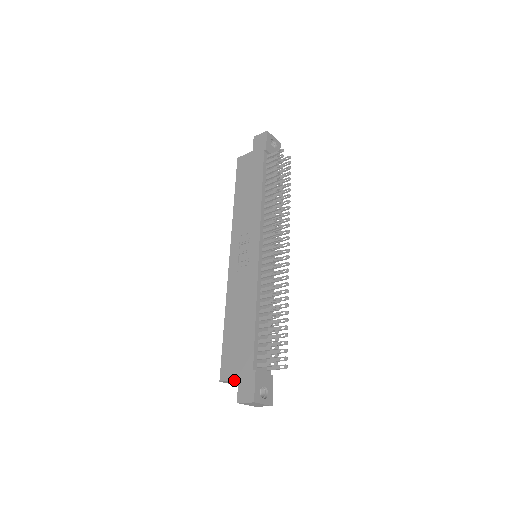
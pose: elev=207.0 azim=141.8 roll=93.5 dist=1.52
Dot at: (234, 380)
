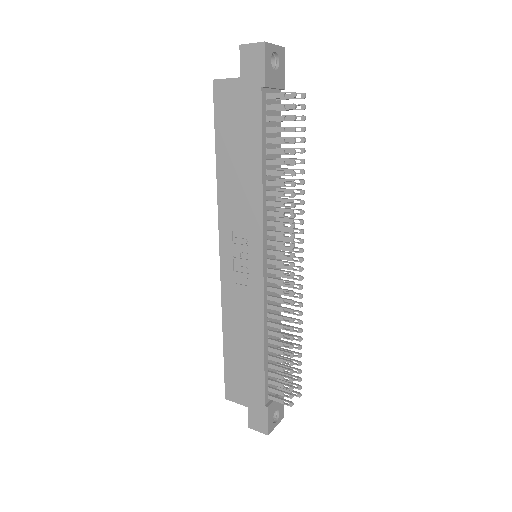
Dot at: (243, 405)
